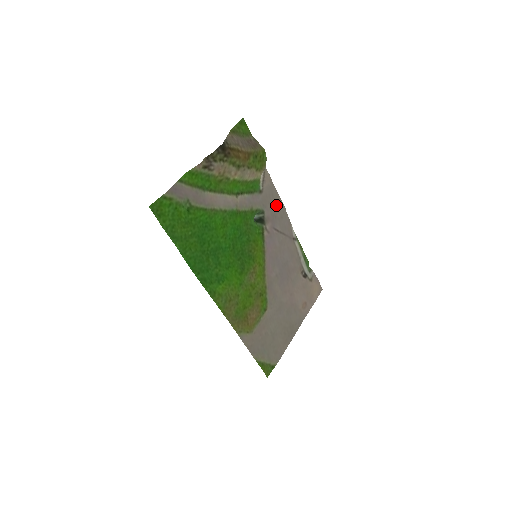
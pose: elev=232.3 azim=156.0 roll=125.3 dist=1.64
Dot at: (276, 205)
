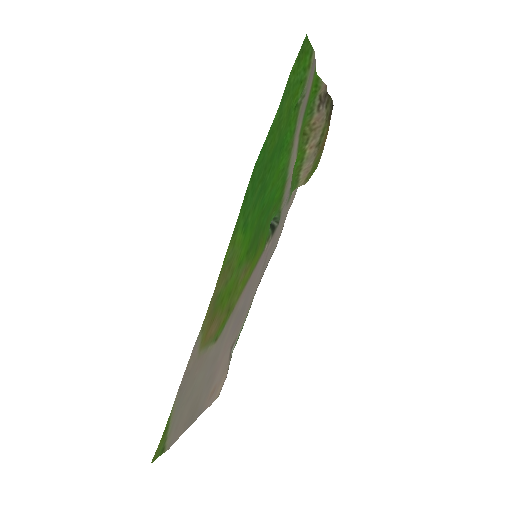
Dot at: (278, 234)
